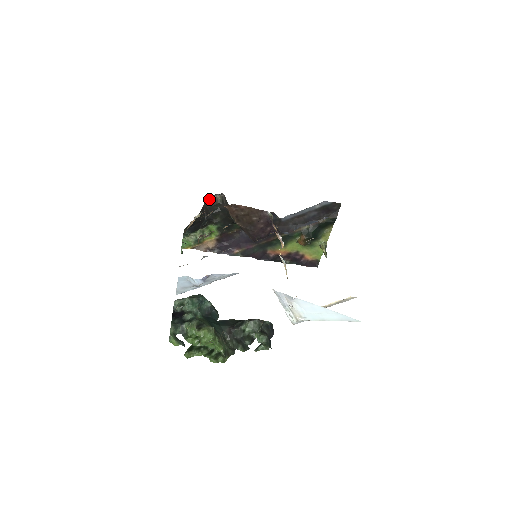
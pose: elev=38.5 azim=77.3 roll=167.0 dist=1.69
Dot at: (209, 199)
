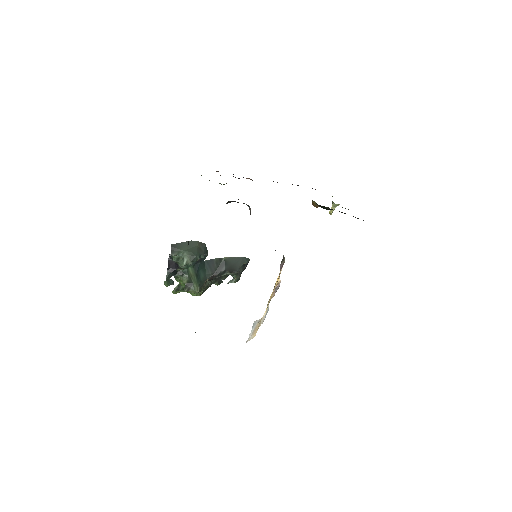
Dot at: (234, 201)
